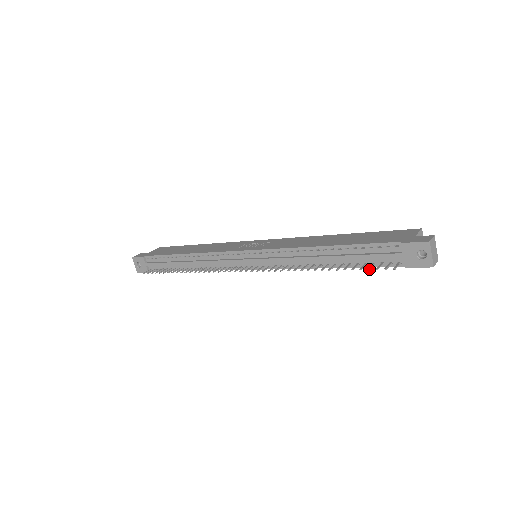
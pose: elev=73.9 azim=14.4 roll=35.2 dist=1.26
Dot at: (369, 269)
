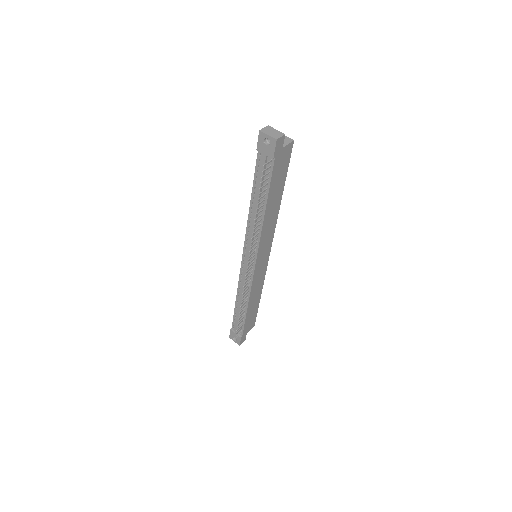
Dot at: (261, 183)
